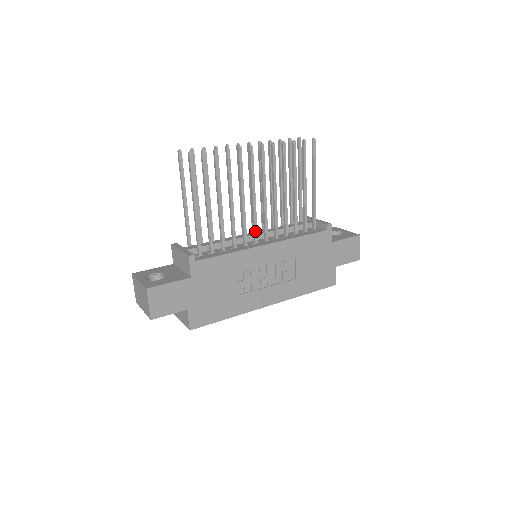
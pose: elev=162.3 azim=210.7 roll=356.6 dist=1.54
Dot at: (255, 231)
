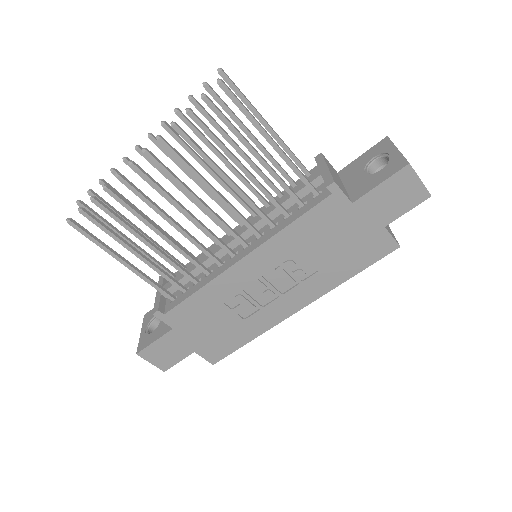
Dot at: (220, 246)
